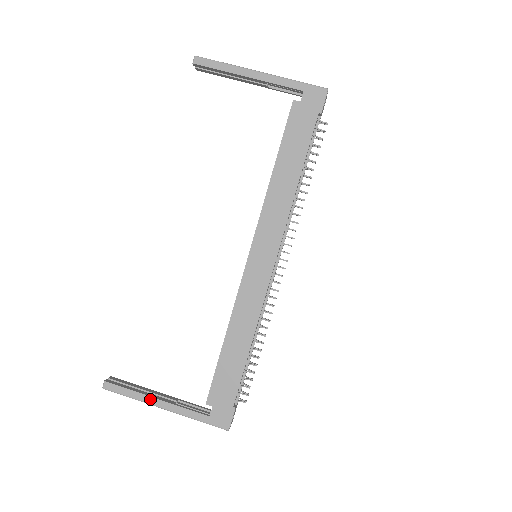
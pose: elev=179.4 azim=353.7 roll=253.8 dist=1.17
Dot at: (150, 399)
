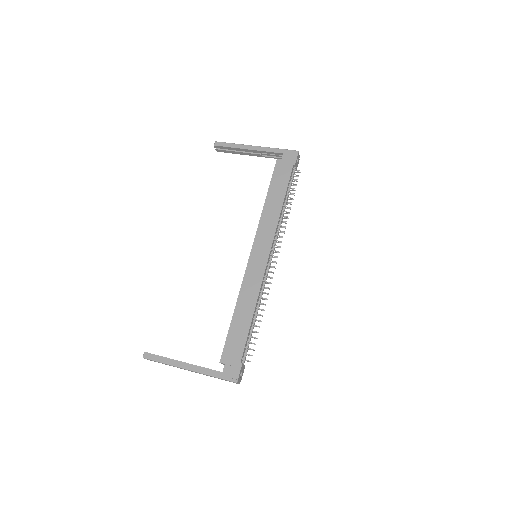
Dot at: (178, 363)
